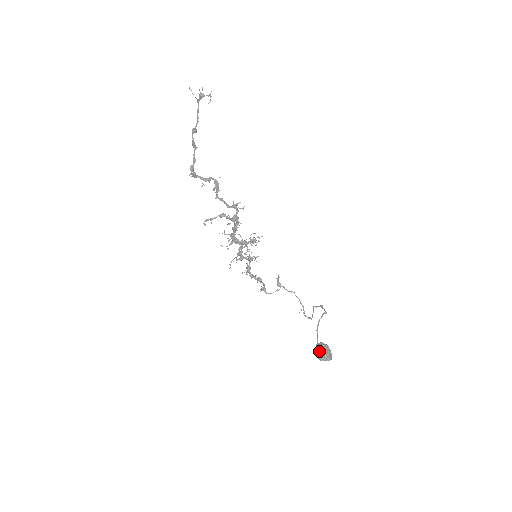
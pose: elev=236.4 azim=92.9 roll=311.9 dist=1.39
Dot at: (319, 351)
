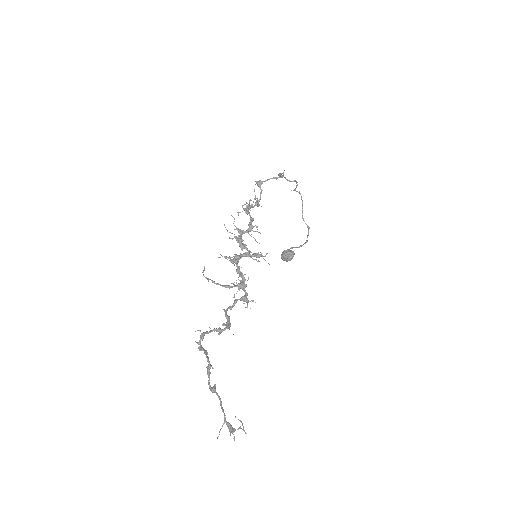
Dot at: (284, 260)
